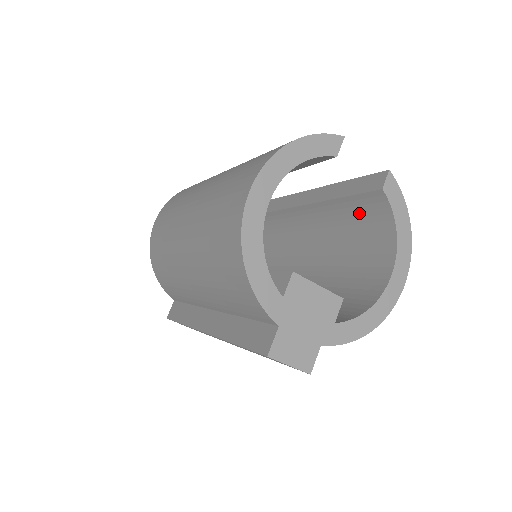
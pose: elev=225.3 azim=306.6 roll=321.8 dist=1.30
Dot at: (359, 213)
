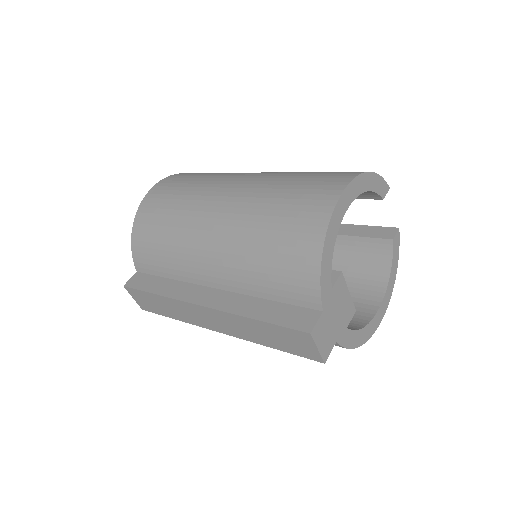
Dot at: (357, 253)
